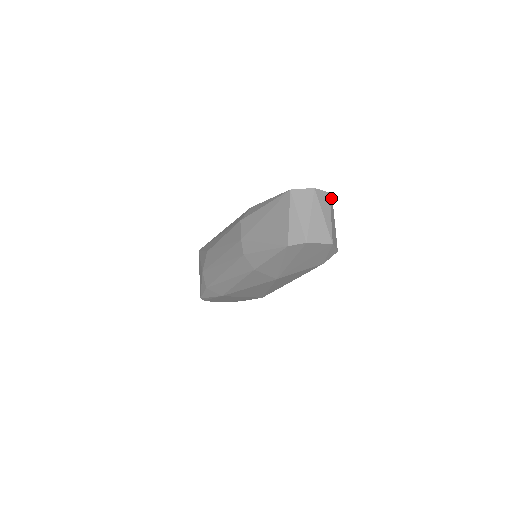
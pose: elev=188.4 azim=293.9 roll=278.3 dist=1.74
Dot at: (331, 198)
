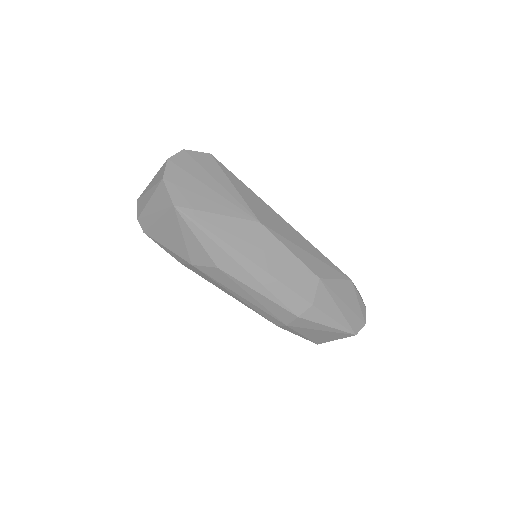
Dot at: occluded
